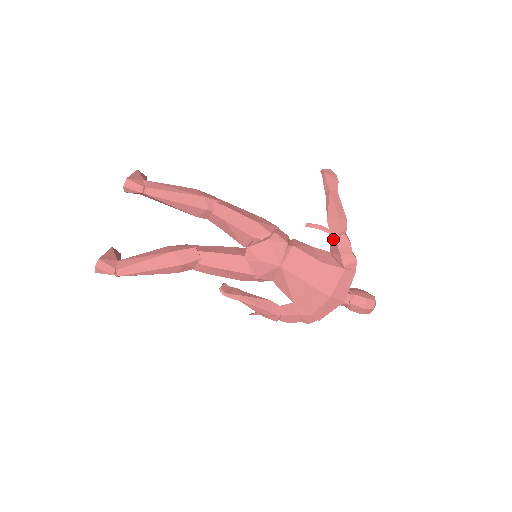
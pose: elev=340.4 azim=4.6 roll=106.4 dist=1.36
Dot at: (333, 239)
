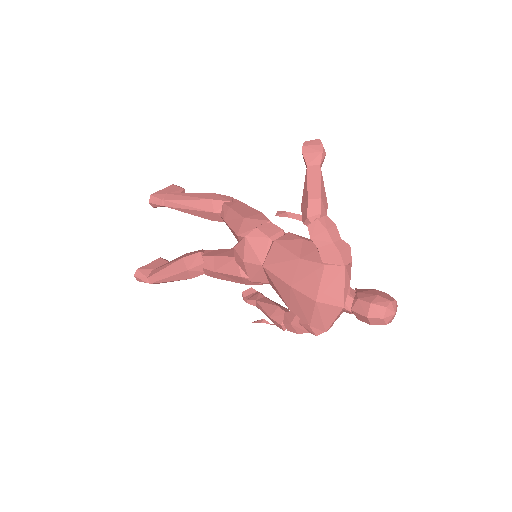
Dot at: occluded
